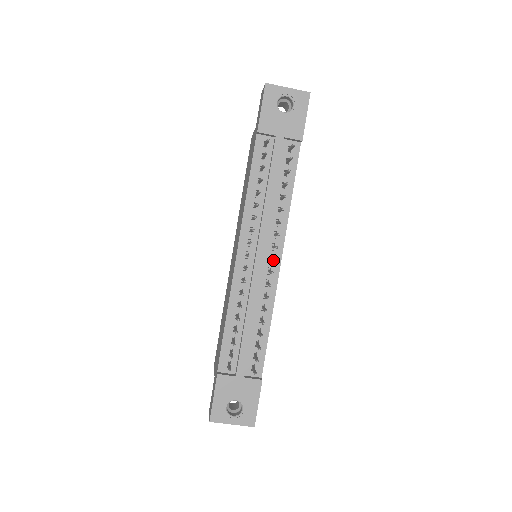
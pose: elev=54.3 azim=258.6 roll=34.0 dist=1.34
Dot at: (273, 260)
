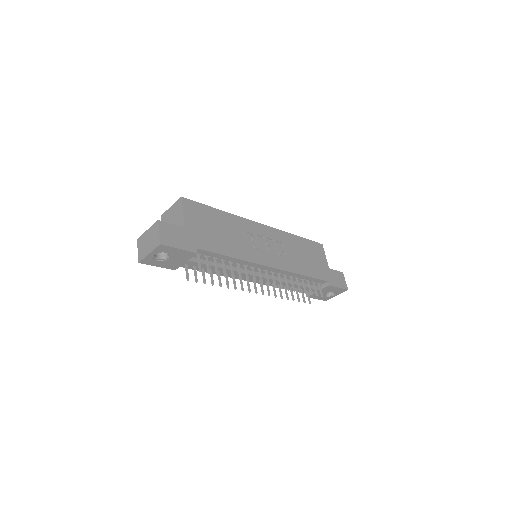
Dot at: occluded
